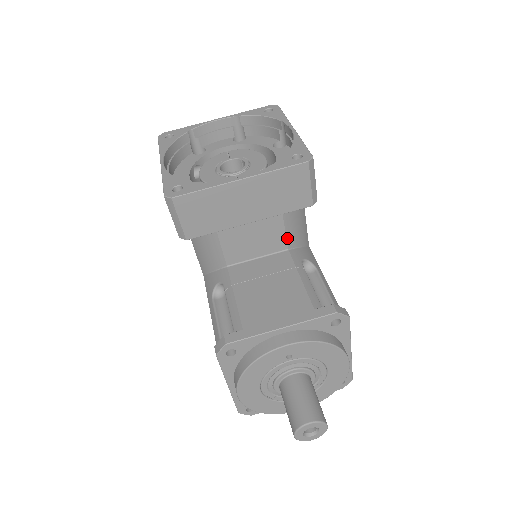
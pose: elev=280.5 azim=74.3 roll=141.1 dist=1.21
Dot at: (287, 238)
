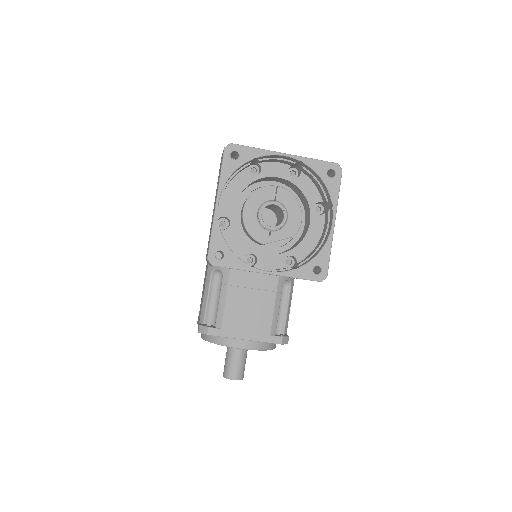
Dot at: occluded
